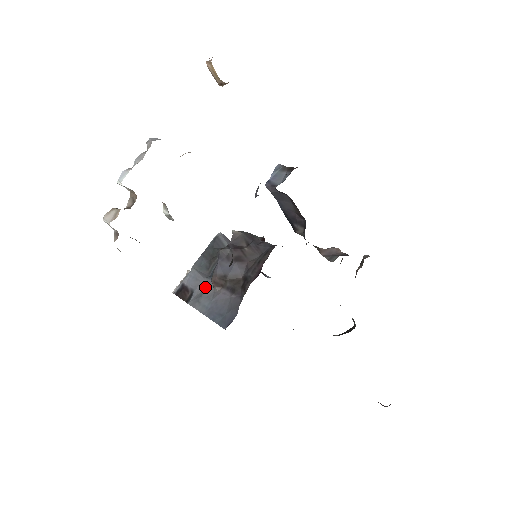
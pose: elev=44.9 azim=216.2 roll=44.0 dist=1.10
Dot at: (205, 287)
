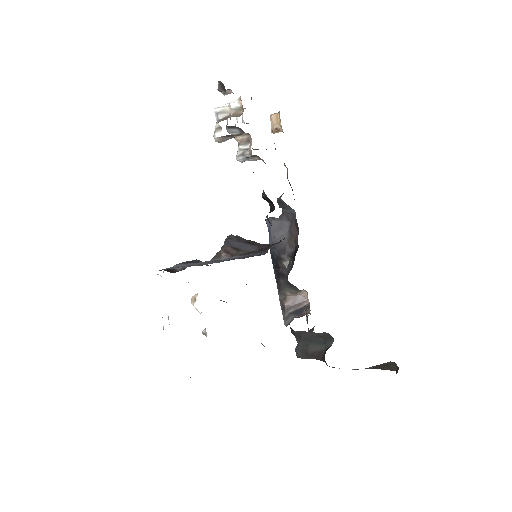
Dot at: (205, 262)
